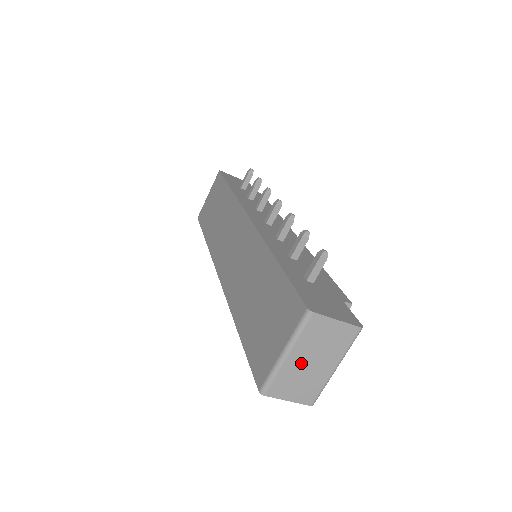
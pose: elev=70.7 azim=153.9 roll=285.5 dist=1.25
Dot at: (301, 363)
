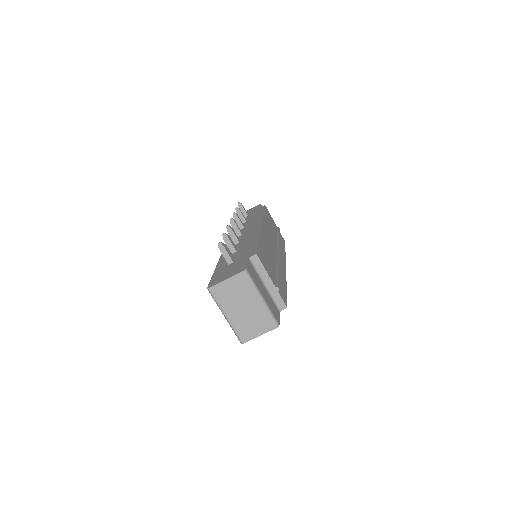
Dot at: (239, 314)
